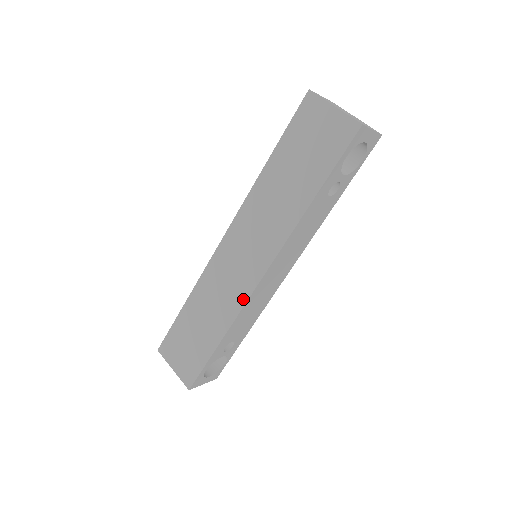
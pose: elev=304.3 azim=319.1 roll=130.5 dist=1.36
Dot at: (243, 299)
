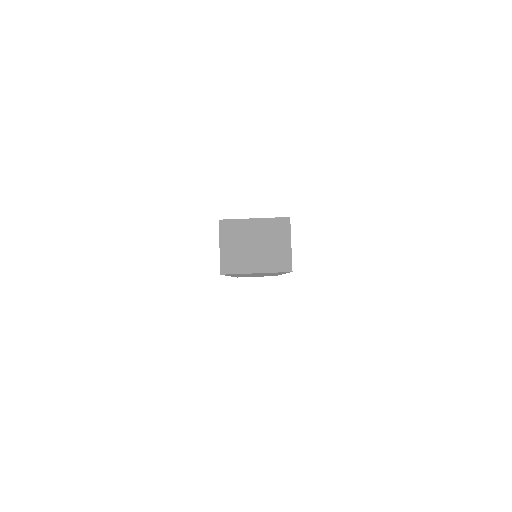
Dot at: occluded
